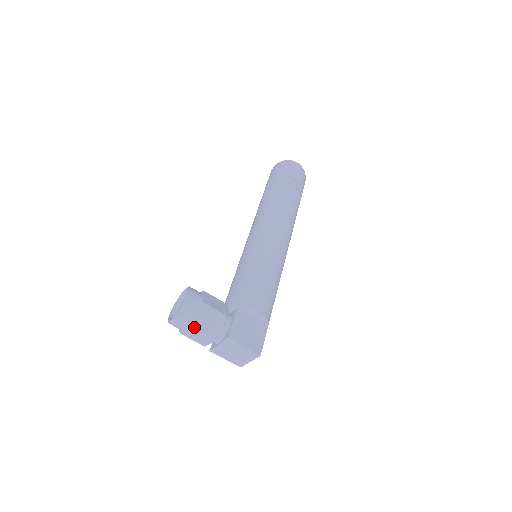
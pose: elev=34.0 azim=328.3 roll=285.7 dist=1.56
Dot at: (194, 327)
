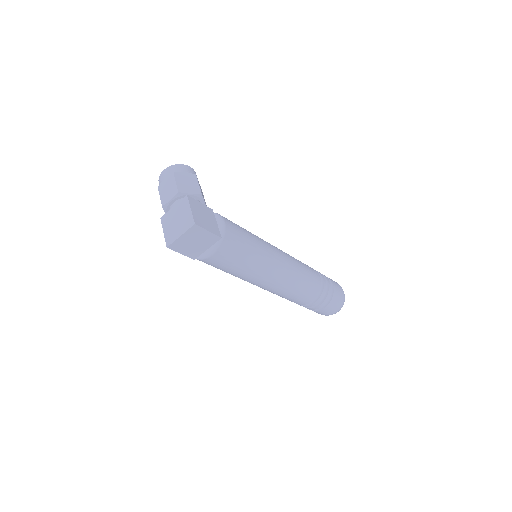
Dot at: (174, 176)
